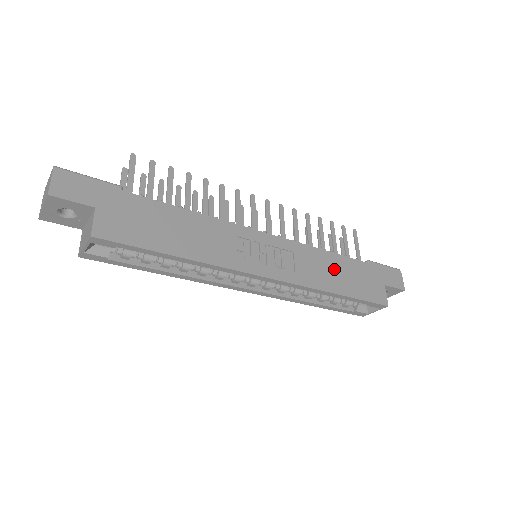
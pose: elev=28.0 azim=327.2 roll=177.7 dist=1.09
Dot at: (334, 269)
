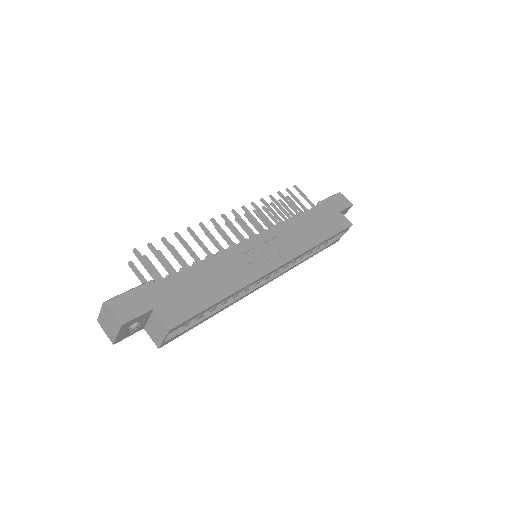
Dot at: (307, 226)
